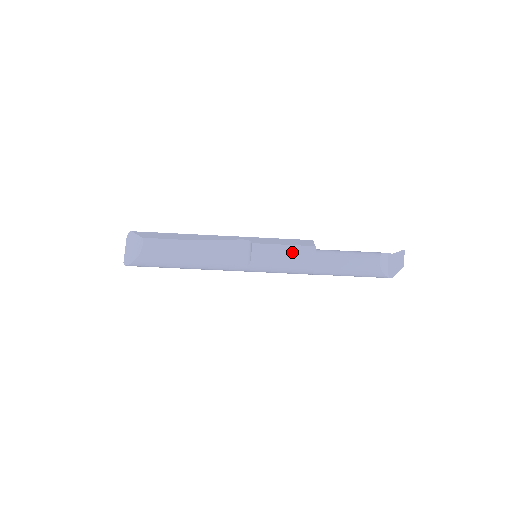
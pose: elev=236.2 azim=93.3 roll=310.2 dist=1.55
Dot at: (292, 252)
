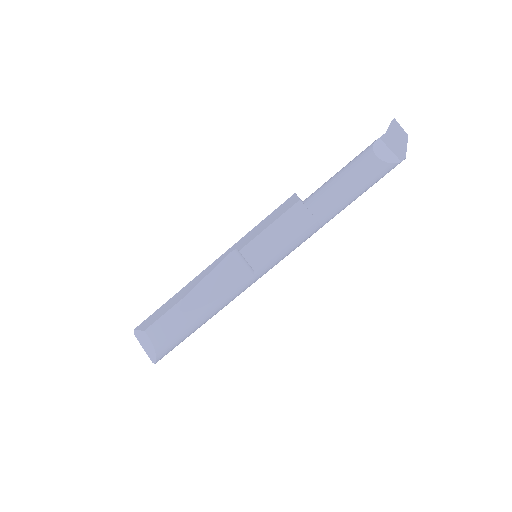
Dot at: (282, 226)
